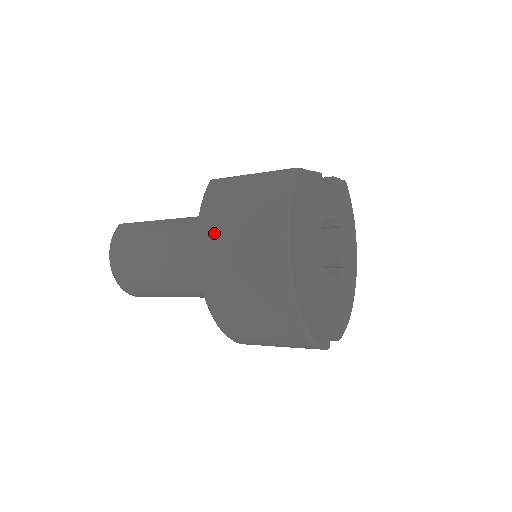
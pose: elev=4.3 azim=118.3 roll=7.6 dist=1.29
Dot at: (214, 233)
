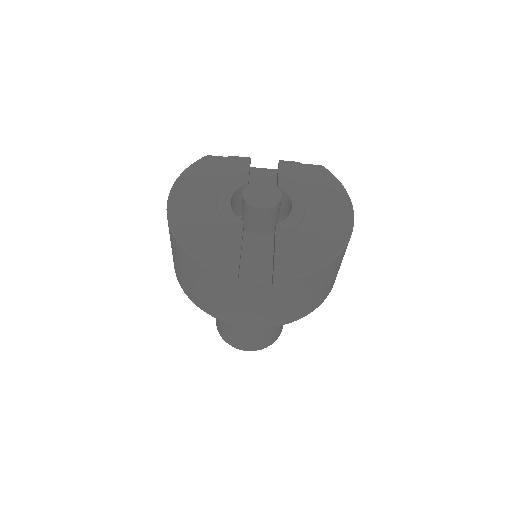
Dot at: occluded
